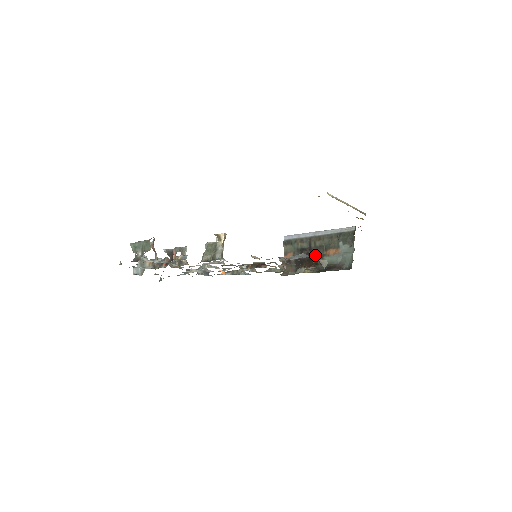
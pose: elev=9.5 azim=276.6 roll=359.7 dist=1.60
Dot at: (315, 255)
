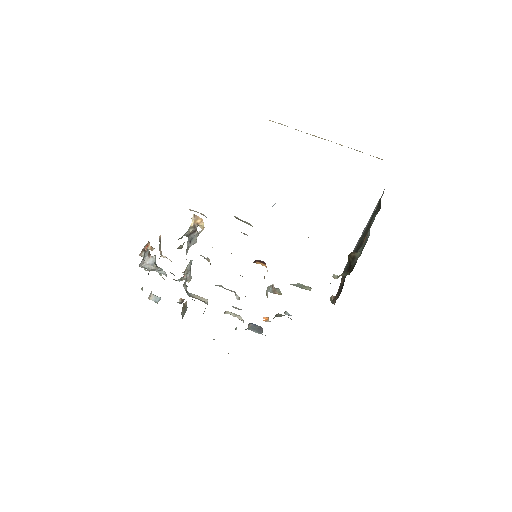
Dot at: occluded
